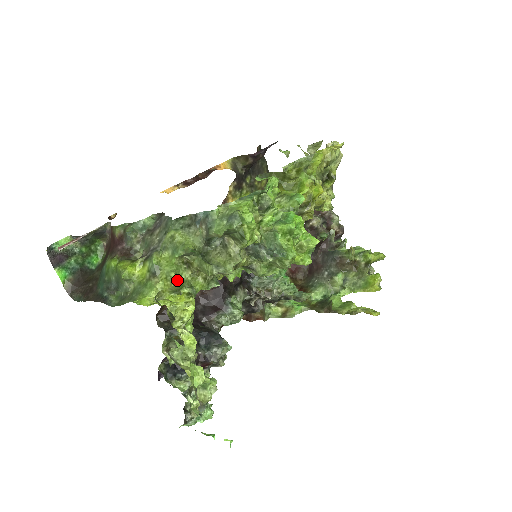
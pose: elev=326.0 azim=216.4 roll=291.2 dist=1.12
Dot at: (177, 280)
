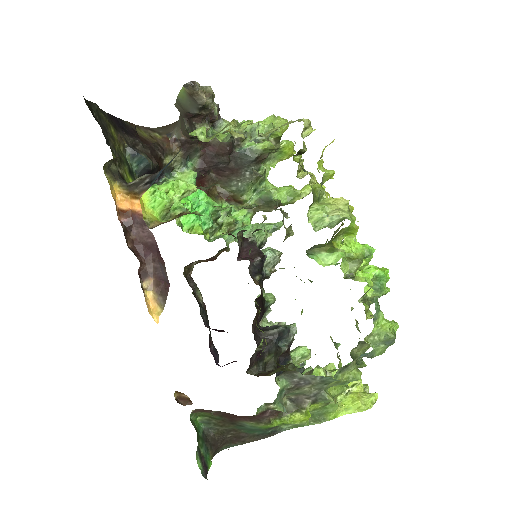
Dot at: (347, 386)
